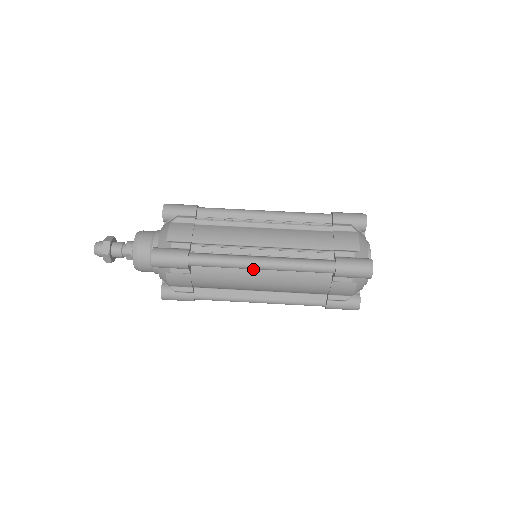
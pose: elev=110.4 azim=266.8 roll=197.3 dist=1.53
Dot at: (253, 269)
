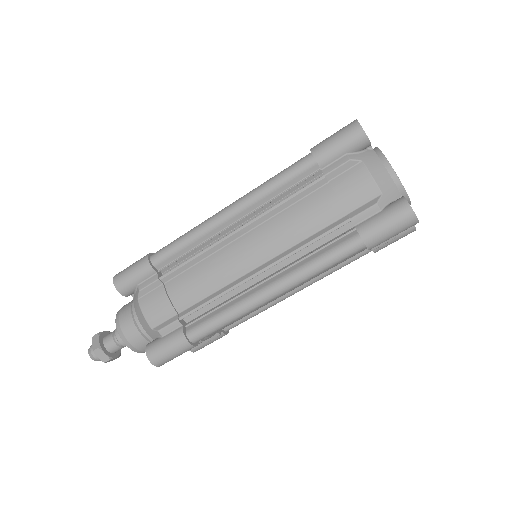
Dot at: occluded
